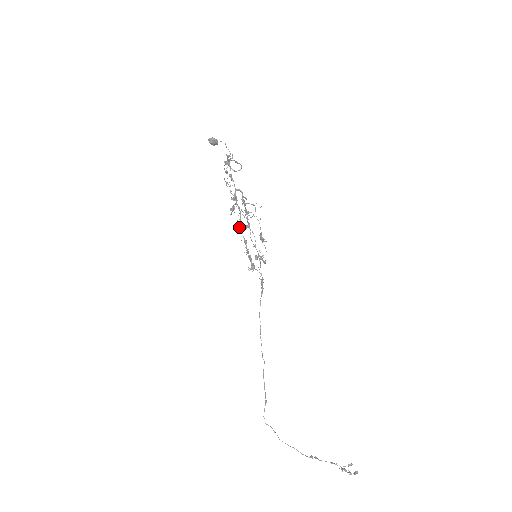
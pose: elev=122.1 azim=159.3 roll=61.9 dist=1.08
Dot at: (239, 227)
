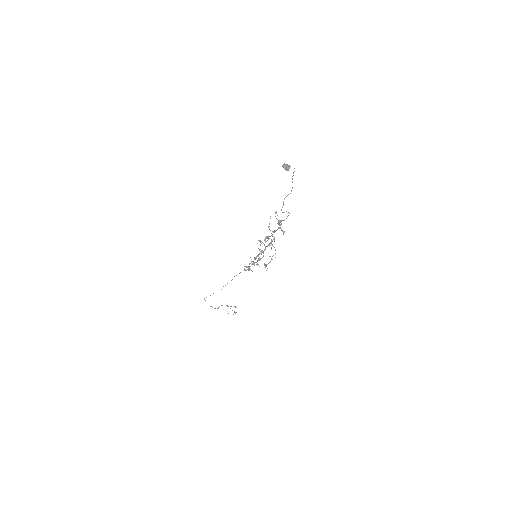
Dot at: (256, 256)
